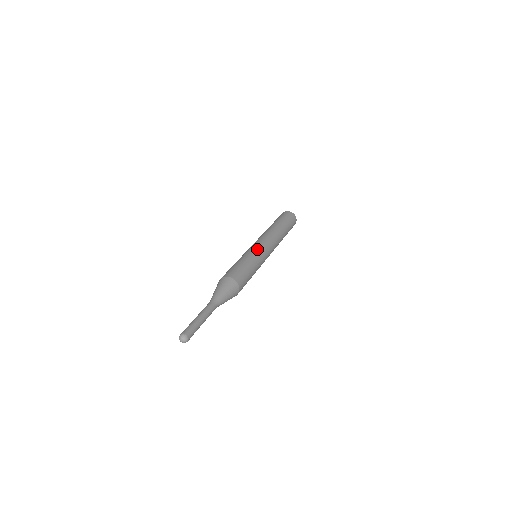
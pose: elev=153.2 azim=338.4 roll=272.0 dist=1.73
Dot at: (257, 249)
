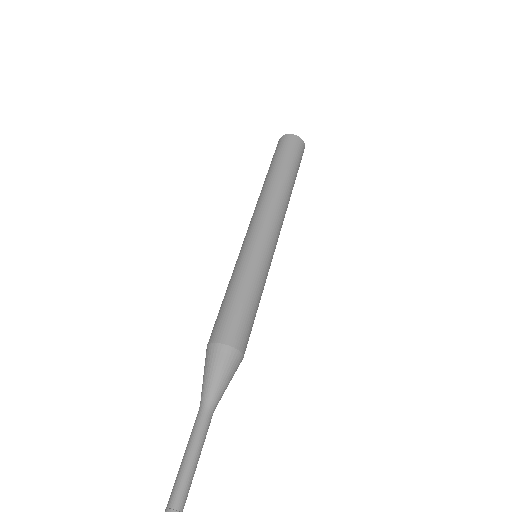
Dot at: (267, 257)
